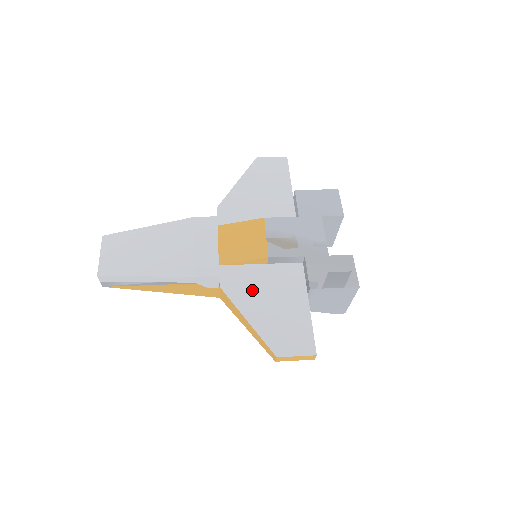
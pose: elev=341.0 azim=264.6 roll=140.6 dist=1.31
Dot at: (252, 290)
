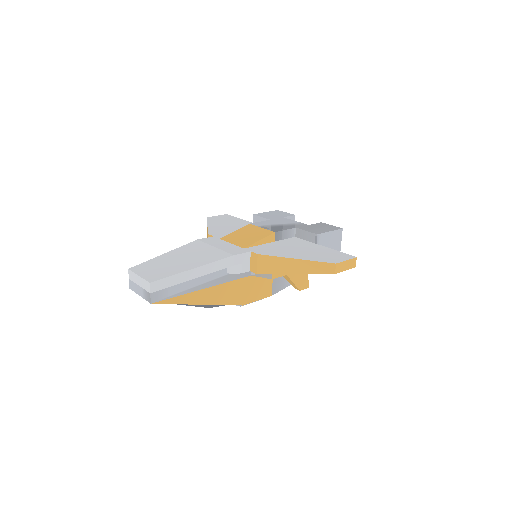
Dot at: (281, 250)
